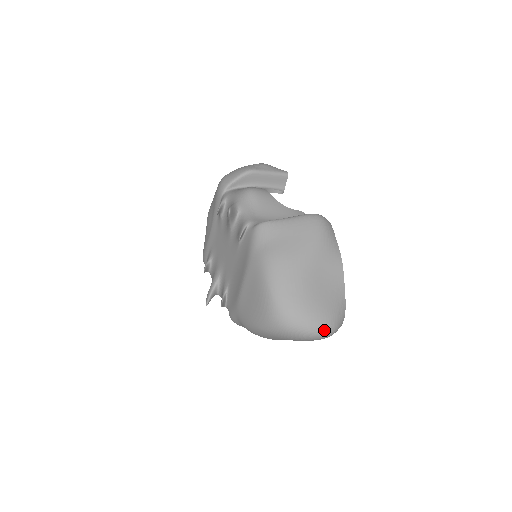
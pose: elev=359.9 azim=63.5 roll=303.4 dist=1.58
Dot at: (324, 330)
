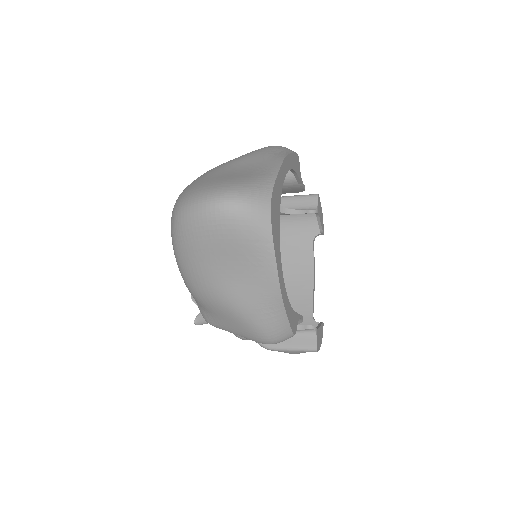
Dot at: (217, 196)
